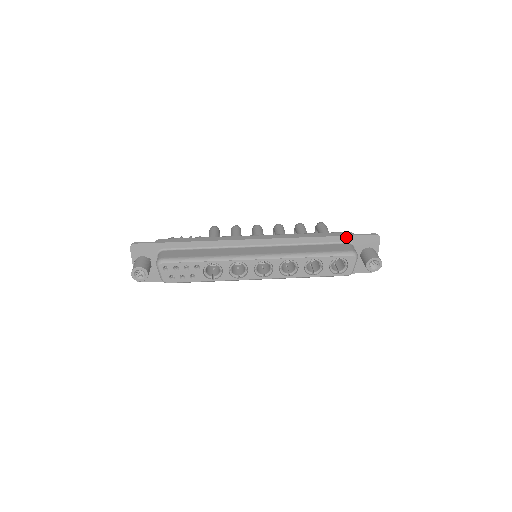
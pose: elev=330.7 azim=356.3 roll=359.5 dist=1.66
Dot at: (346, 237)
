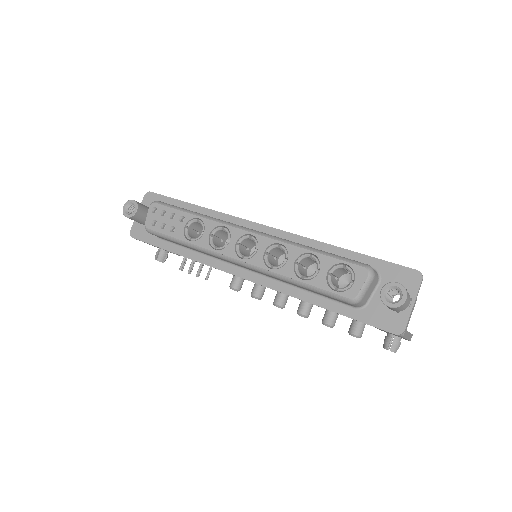
Dot at: (372, 259)
